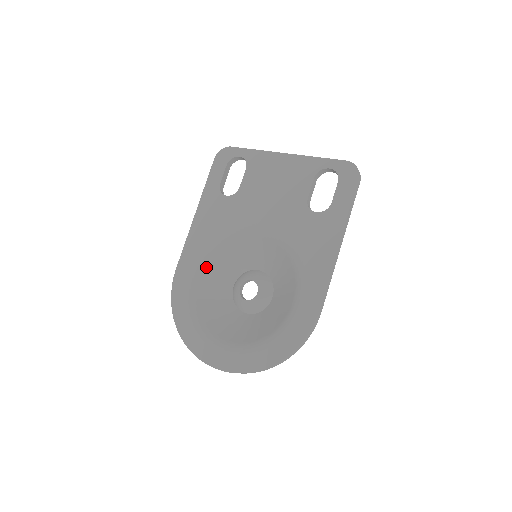
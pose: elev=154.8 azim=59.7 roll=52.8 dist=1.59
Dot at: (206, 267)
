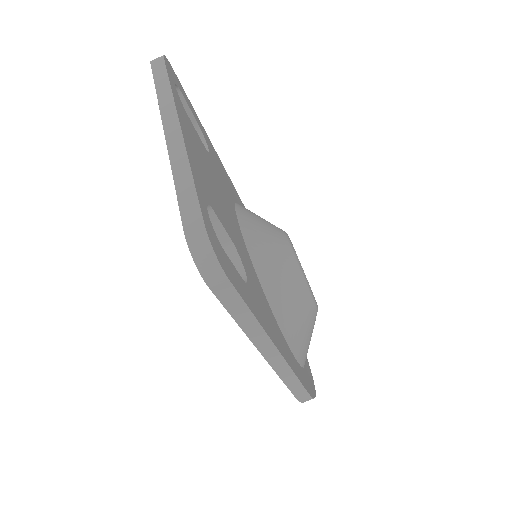
Dot at: occluded
